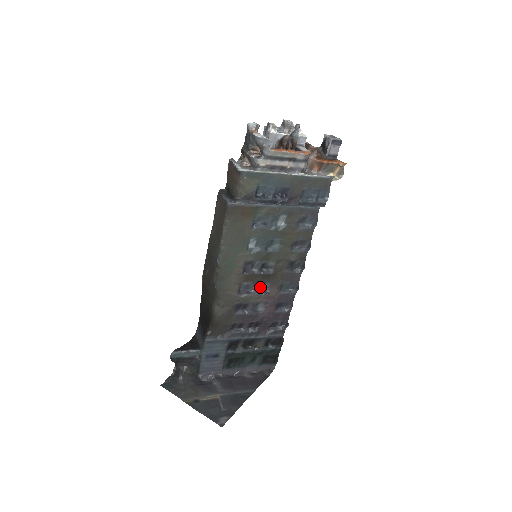
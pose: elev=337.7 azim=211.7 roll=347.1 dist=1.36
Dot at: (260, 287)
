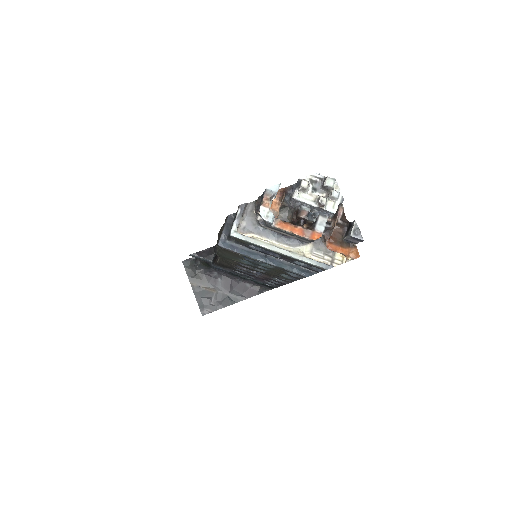
Dot at: occluded
